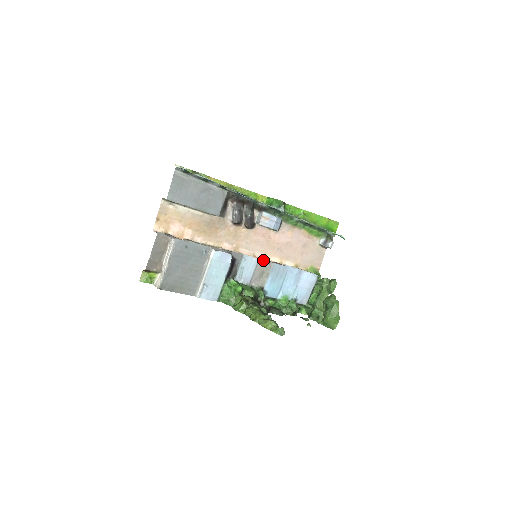
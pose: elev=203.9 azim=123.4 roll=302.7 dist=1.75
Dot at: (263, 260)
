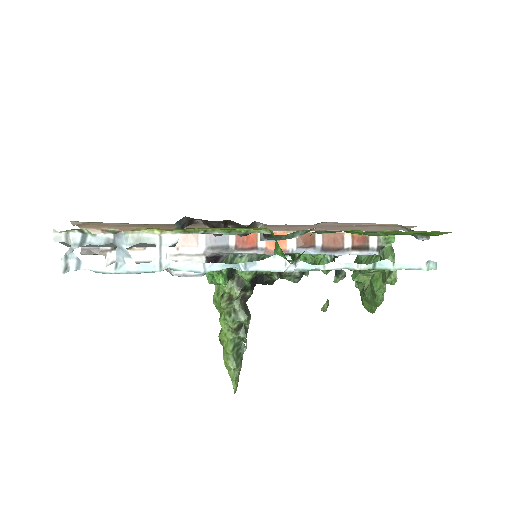
Dot at: (271, 254)
